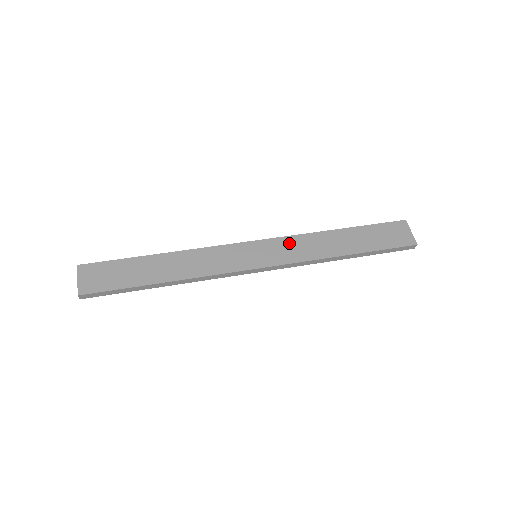
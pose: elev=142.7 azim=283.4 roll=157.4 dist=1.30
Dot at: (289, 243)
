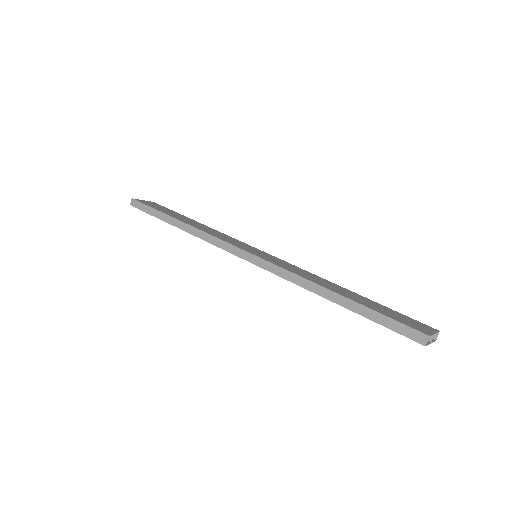
Dot at: (292, 266)
